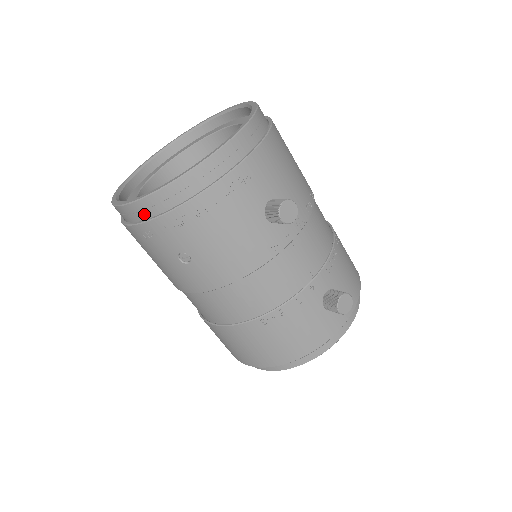
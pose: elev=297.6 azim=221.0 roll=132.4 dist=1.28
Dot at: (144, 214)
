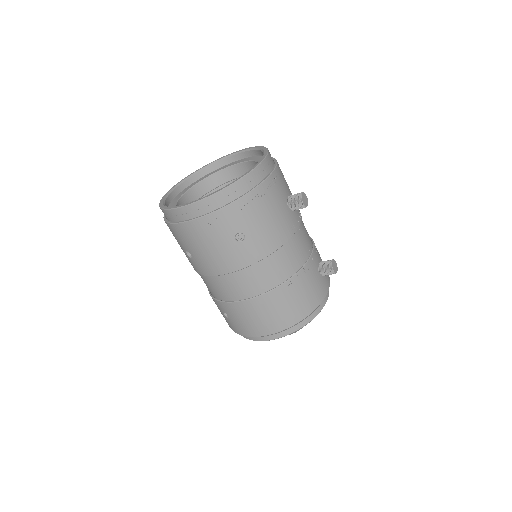
Dot at: (214, 206)
